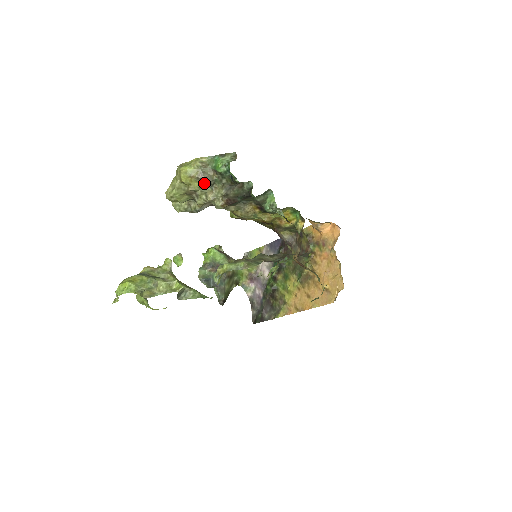
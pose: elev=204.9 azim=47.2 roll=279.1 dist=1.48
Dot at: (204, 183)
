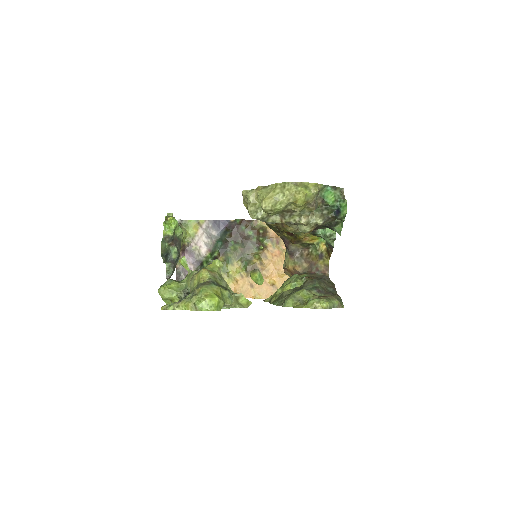
Dot at: (309, 209)
